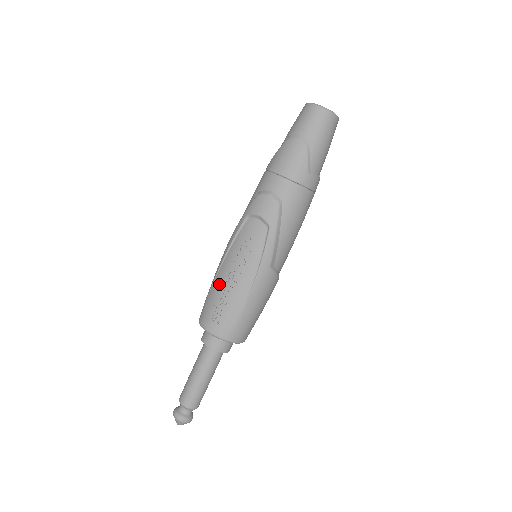
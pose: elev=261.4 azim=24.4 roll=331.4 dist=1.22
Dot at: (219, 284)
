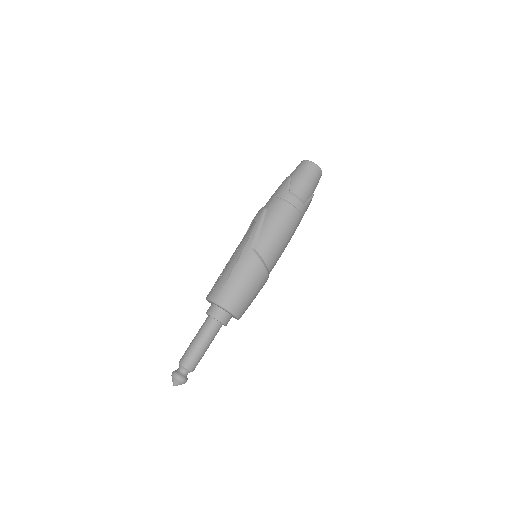
Dot at: occluded
